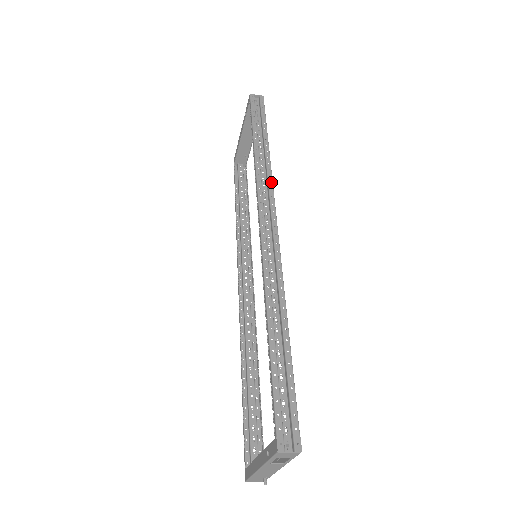
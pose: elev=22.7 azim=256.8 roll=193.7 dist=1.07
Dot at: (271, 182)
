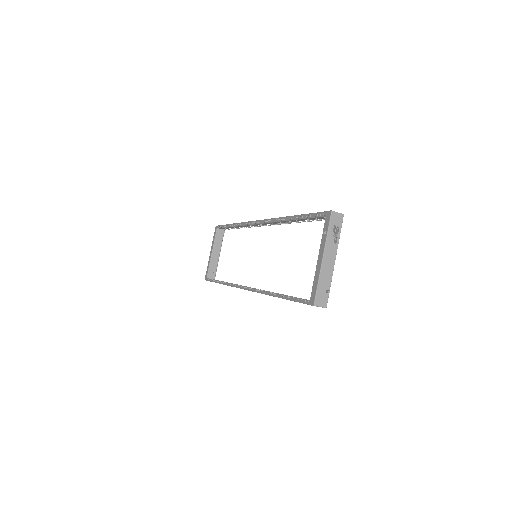
Dot at: occluded
